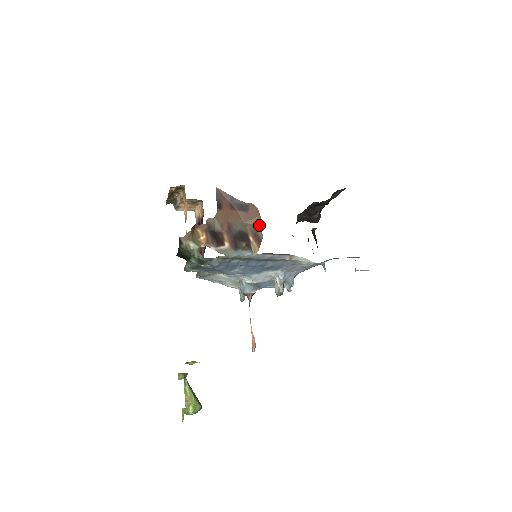
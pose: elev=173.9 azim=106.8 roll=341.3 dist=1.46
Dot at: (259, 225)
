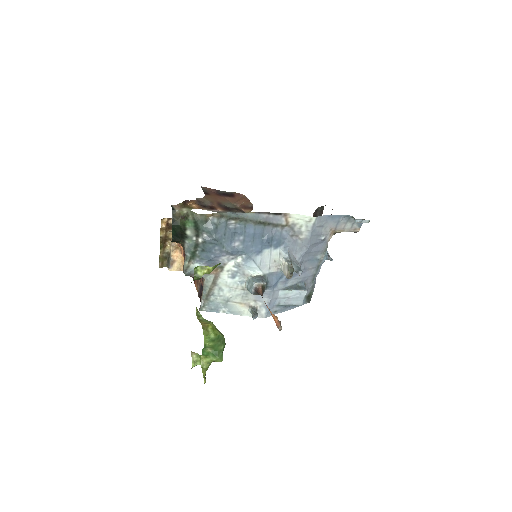
Dot at: (247, 202)
